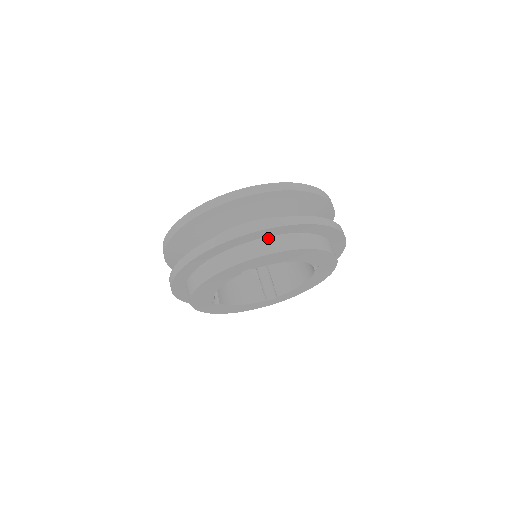
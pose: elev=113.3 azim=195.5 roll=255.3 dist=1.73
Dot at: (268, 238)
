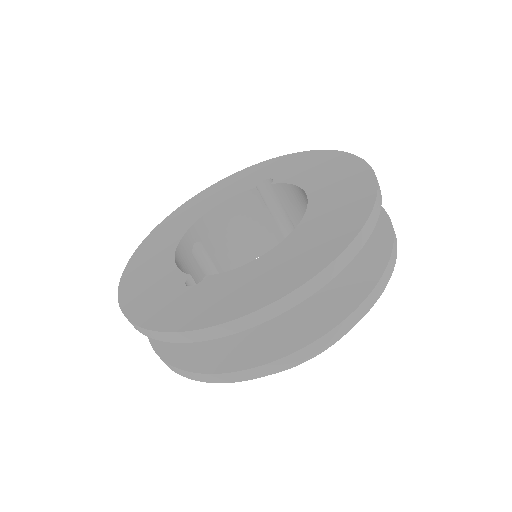
Dot at: occluded
